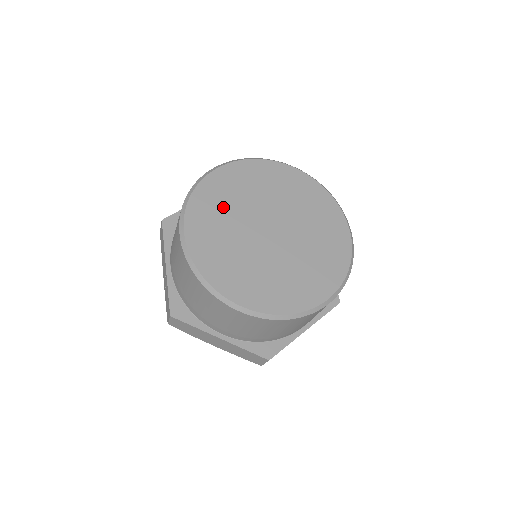
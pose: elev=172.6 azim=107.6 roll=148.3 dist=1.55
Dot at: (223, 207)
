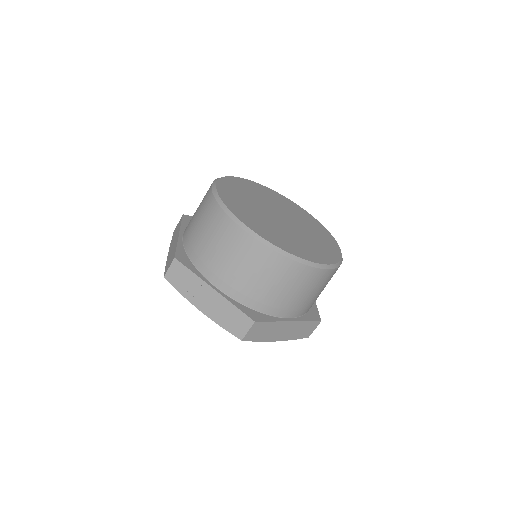
Dot at: (248, 209)
